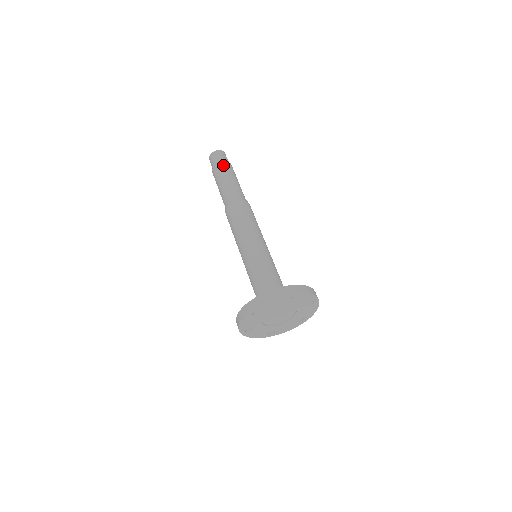
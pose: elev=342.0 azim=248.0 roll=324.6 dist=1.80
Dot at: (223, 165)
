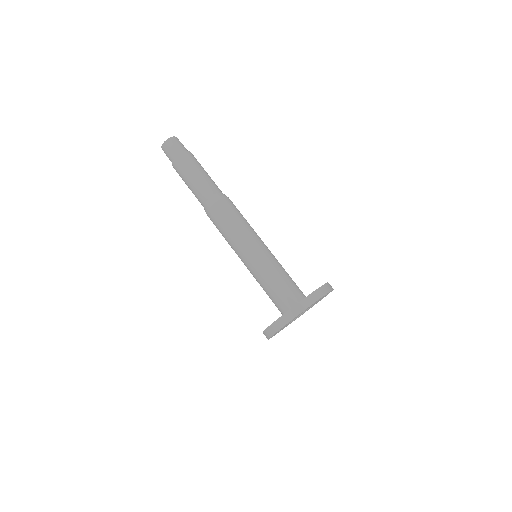
Dot at: (191, 155)
